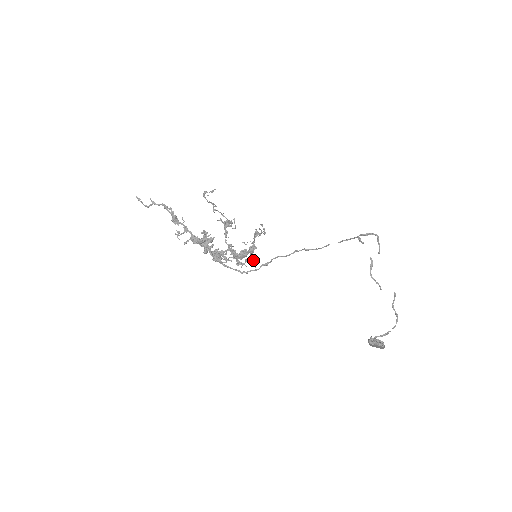
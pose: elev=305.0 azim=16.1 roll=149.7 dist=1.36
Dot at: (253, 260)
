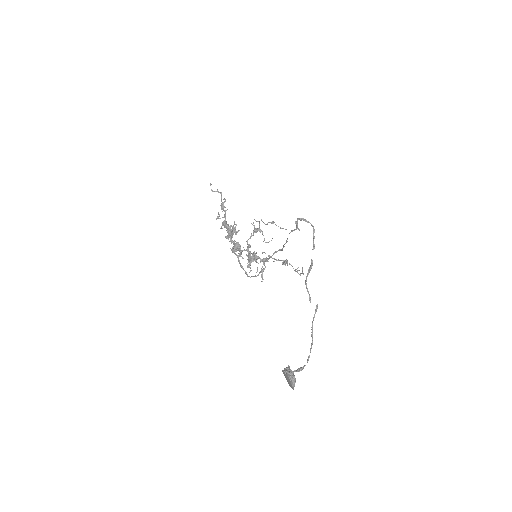
Dot at: occluded
